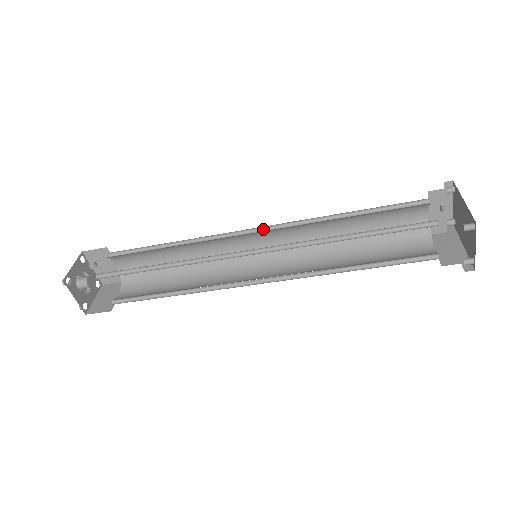
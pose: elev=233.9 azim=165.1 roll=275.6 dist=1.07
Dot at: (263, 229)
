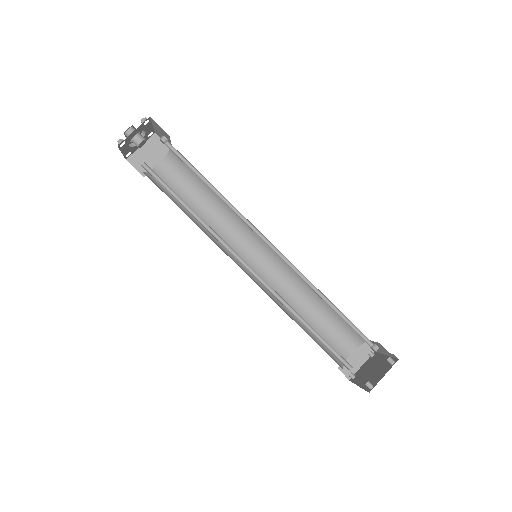
Dot at: (270, 253)
